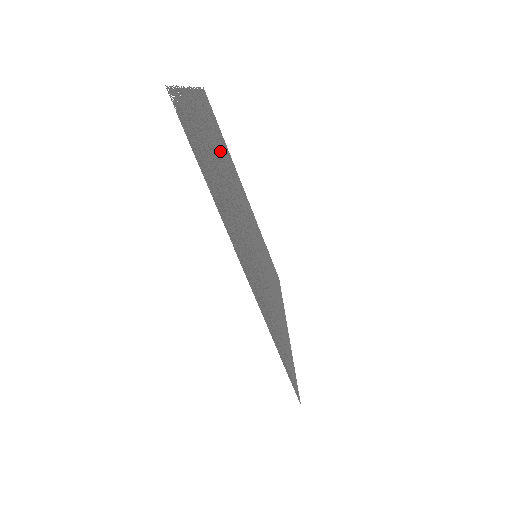
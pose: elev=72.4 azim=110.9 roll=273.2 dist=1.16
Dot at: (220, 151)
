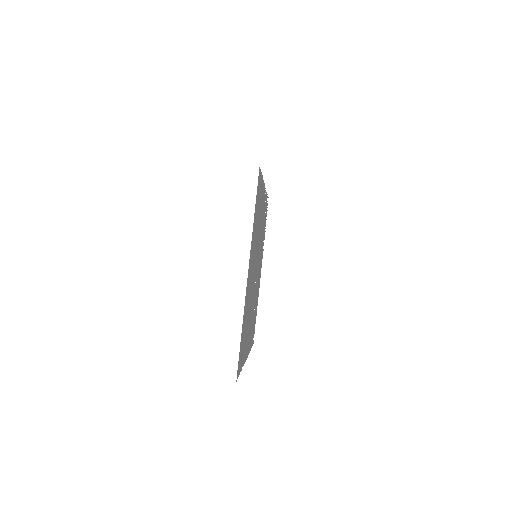
Dot at: occluded
